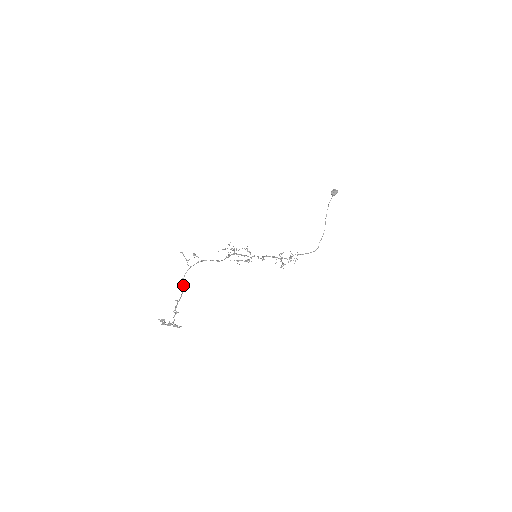
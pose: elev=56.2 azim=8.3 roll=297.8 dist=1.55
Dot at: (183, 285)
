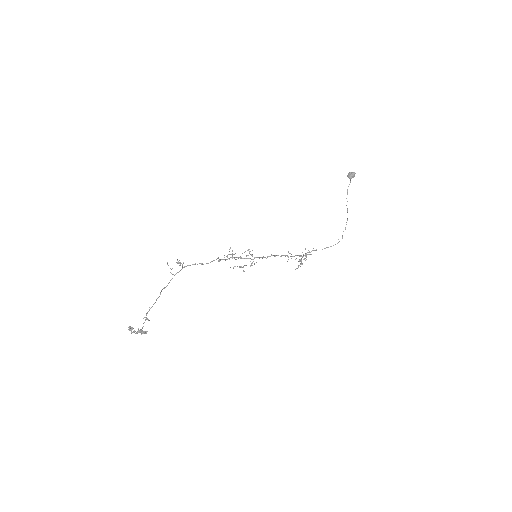
Dot at: (160, 292)
